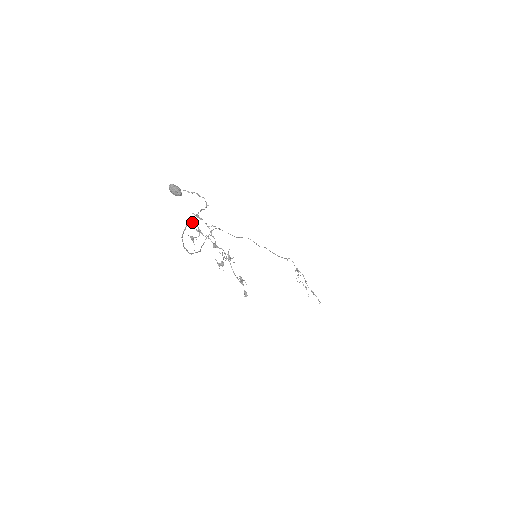
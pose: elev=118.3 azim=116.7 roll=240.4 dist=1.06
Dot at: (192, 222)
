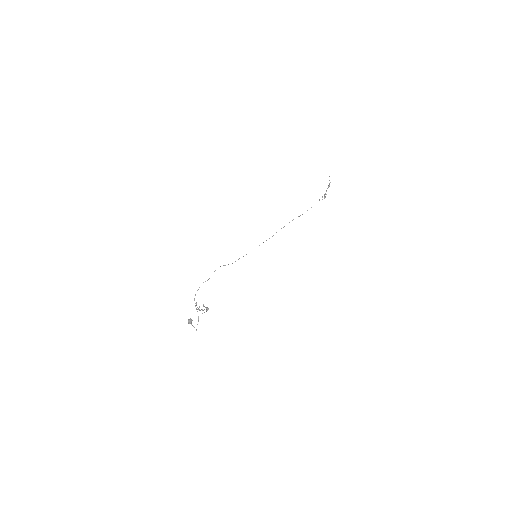
Dot at: occluded
